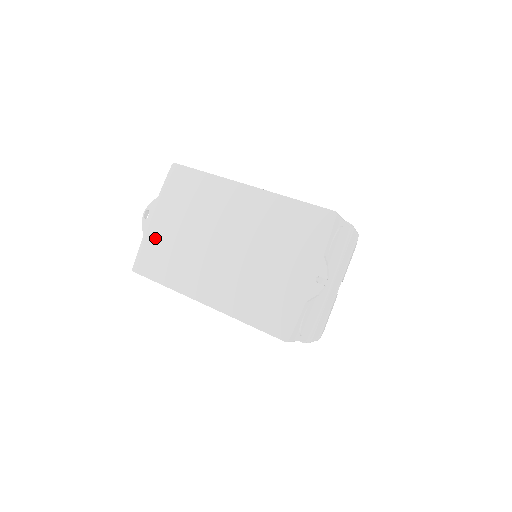
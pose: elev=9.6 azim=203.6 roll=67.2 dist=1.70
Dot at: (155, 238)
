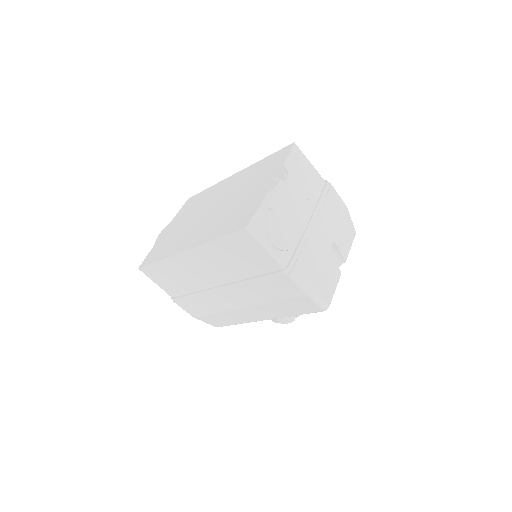
Dot at: (162, 240)
